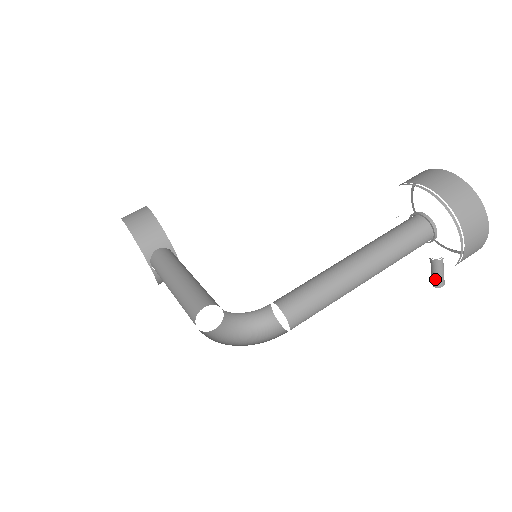
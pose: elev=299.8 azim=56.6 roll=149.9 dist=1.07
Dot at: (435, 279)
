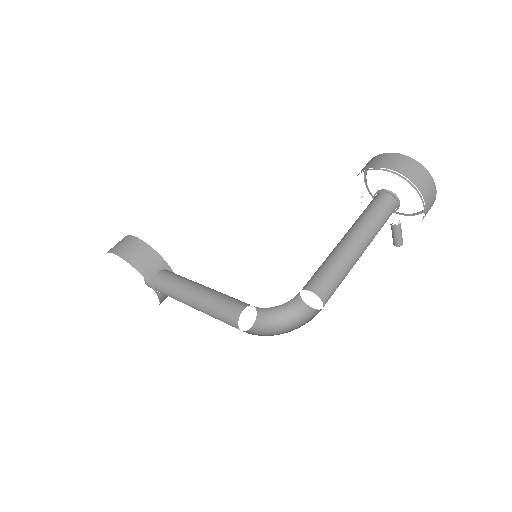
Dot at: (397, 240)
